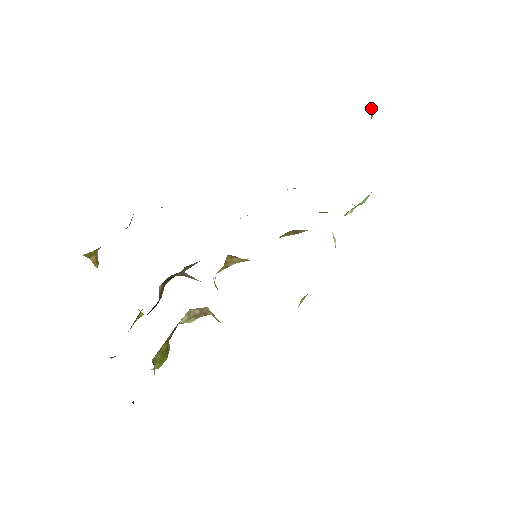
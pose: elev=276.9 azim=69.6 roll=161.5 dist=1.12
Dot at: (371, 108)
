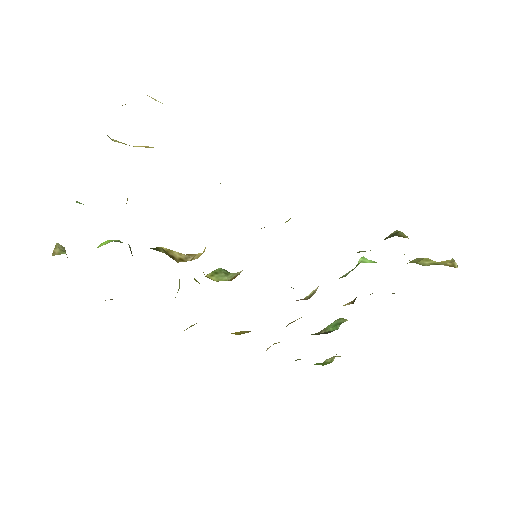
Dot at: occluded
